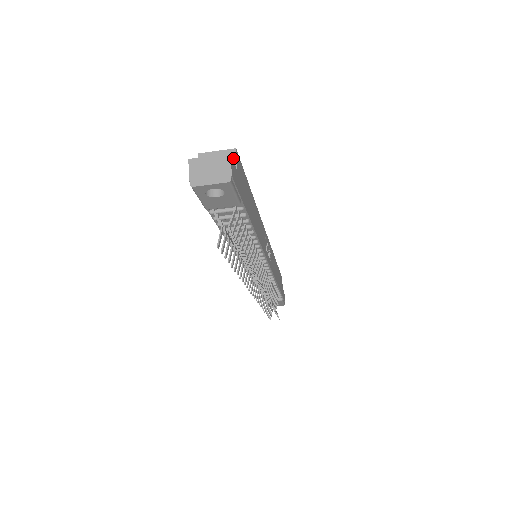
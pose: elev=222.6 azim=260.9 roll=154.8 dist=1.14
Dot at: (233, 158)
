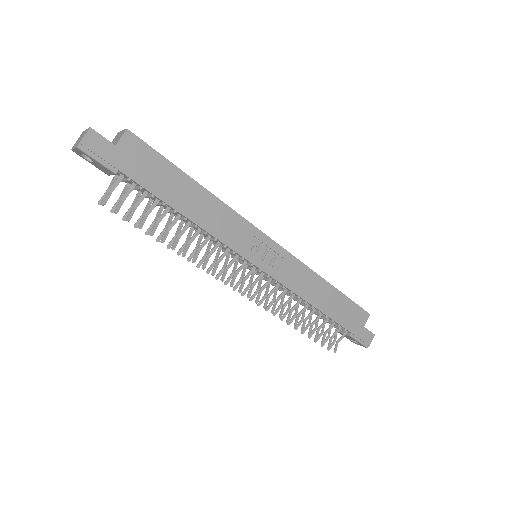
Dot at: (121, 136)
